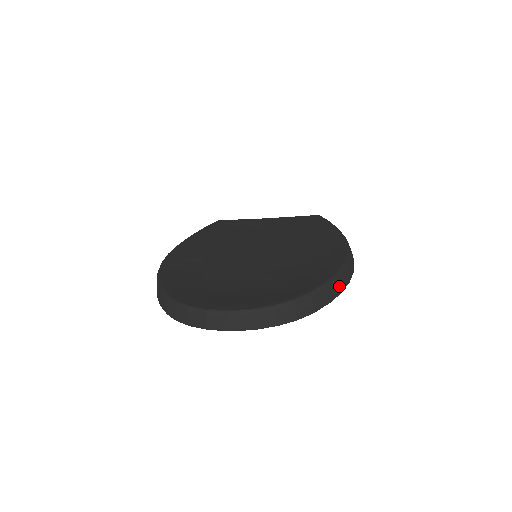
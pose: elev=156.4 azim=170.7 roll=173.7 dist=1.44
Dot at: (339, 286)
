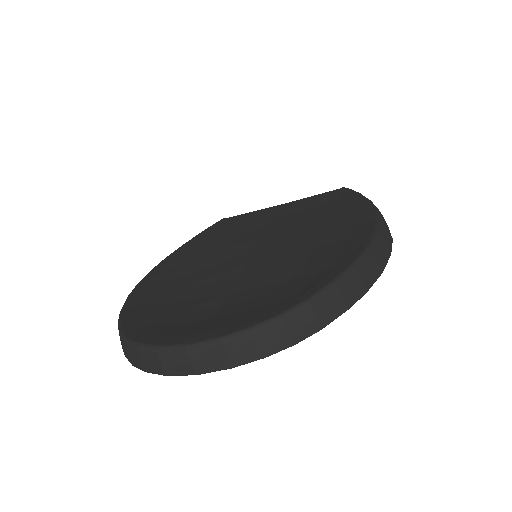
Dot at: (362, 281)
